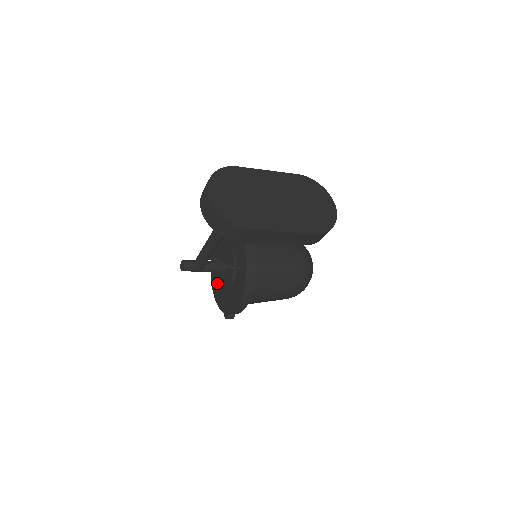
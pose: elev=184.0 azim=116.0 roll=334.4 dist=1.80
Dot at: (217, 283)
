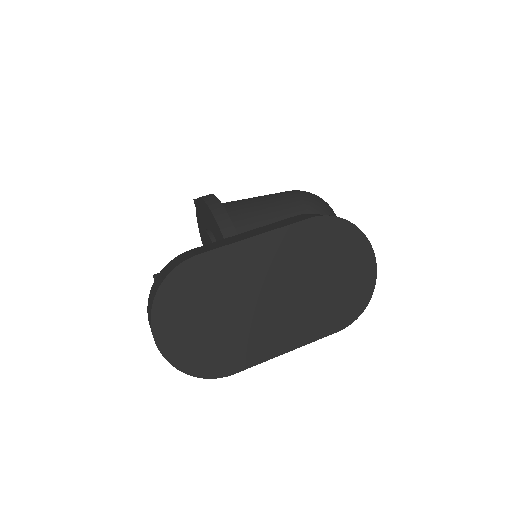
Dot at: occluded
